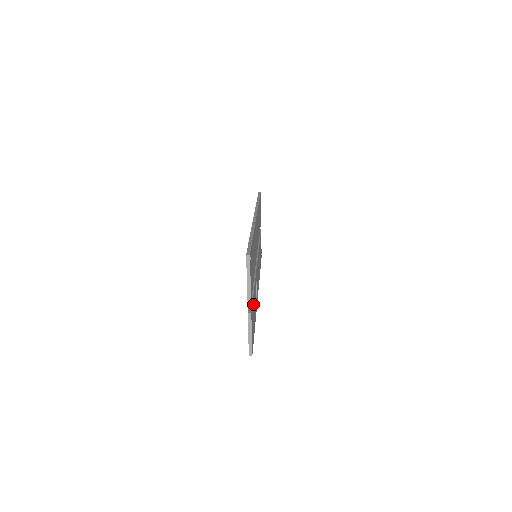
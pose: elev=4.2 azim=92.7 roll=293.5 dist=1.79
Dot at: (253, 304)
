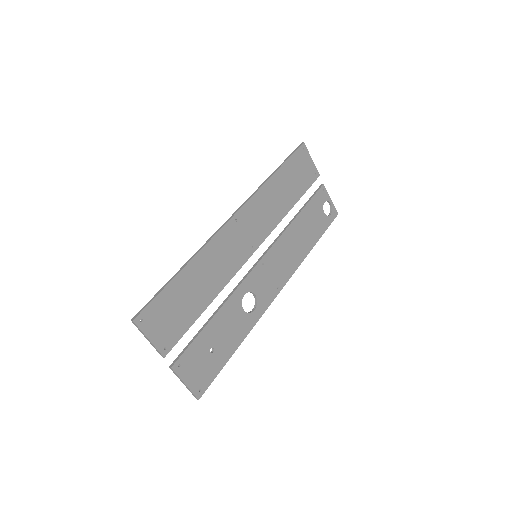
Dot at: (203, 342)
